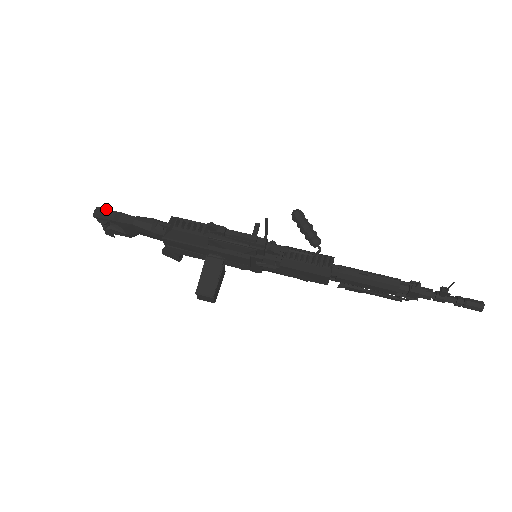
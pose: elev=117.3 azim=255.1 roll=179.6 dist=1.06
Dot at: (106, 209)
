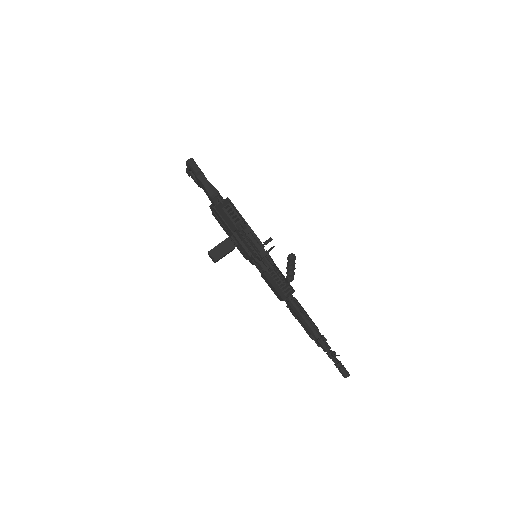
Dot at: (196, 164)
